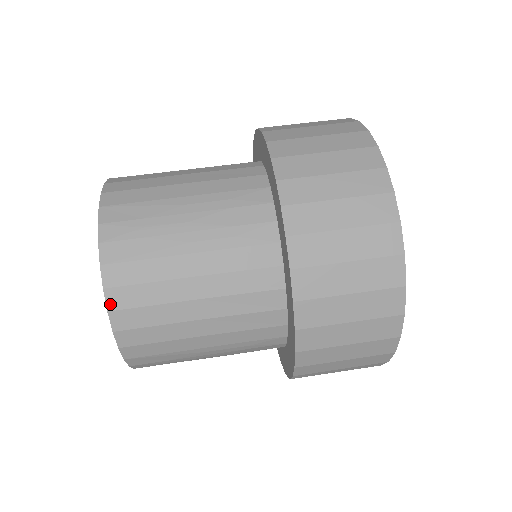
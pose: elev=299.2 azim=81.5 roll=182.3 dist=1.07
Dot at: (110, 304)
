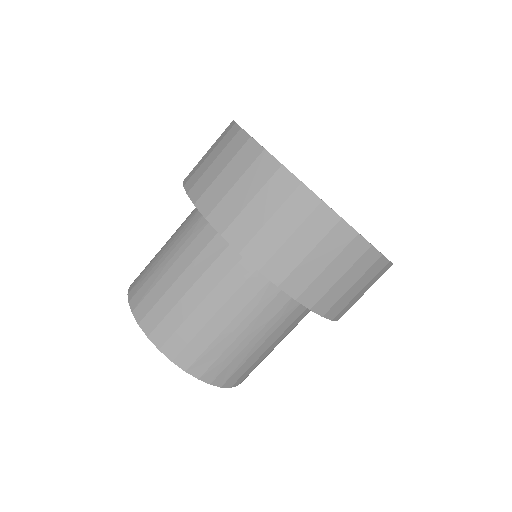
Dot at: (237, 385)
